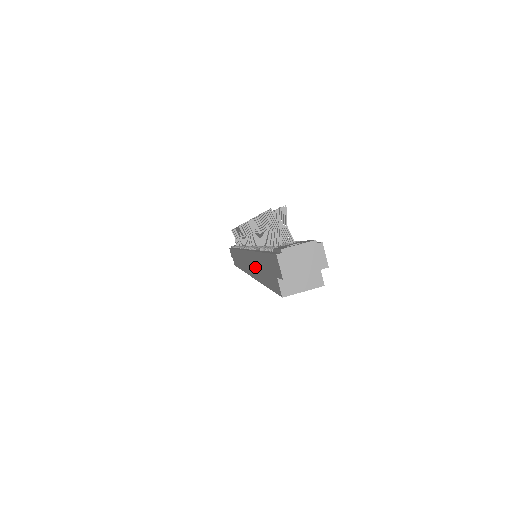
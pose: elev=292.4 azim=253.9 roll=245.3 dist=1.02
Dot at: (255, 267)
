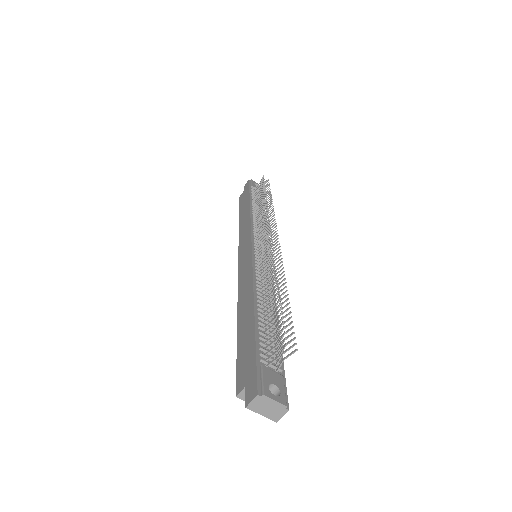
Dot at: (245, 300)
